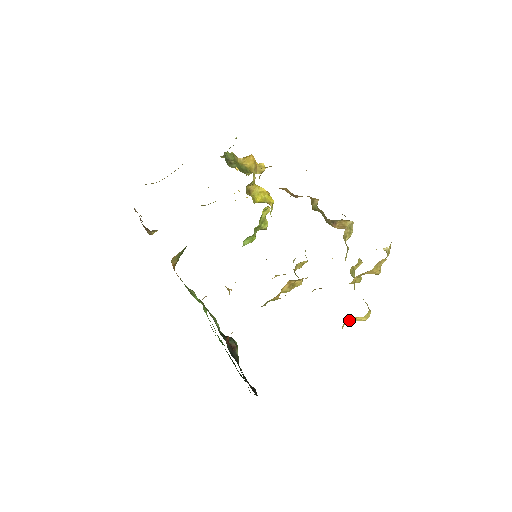
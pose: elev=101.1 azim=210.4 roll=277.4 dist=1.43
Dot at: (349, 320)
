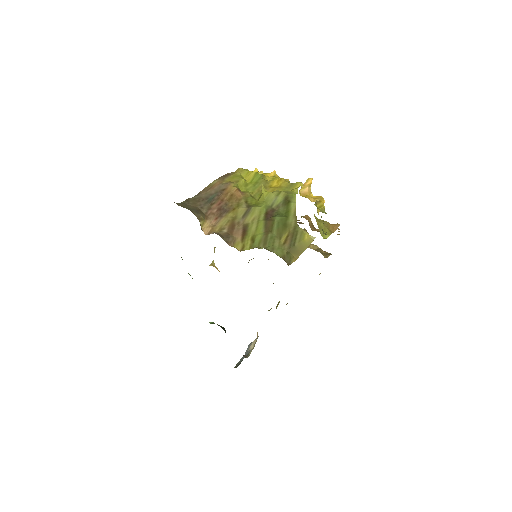
Dot at: occluded
